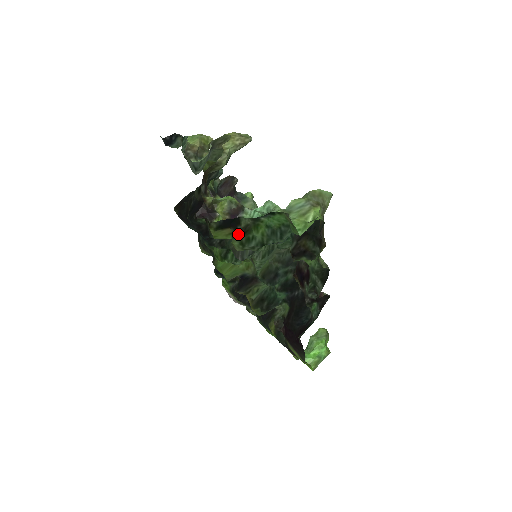
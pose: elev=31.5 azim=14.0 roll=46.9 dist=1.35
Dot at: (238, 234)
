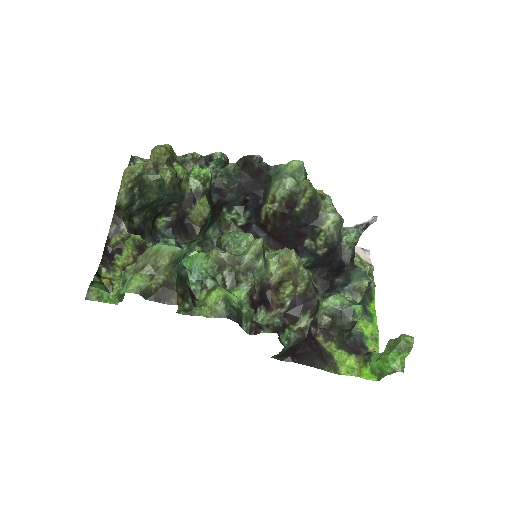
Dot at: occluded
